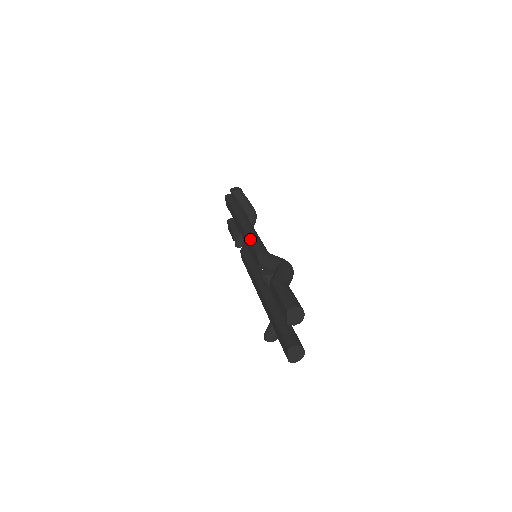
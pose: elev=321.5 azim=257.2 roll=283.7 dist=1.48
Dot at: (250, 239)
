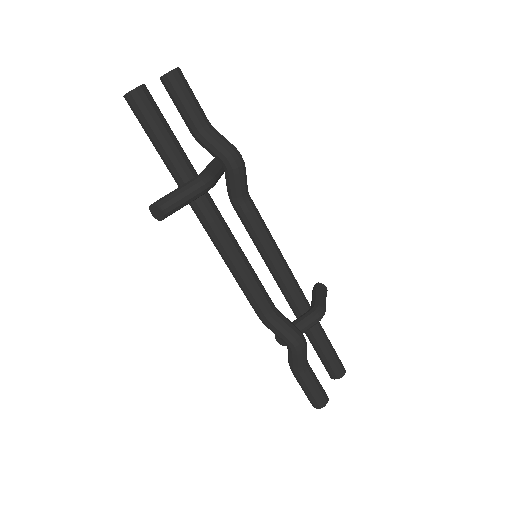
Dot at: occluded
